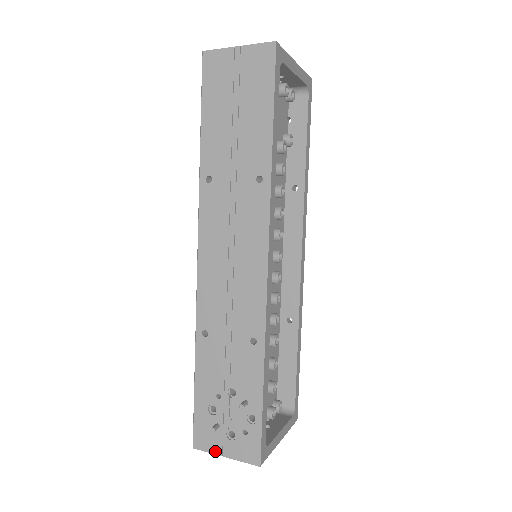
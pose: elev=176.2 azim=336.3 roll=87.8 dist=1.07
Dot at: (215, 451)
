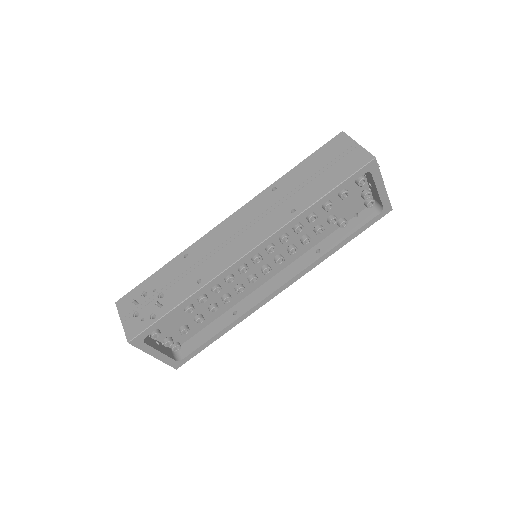
Dot at: (121, 314)
